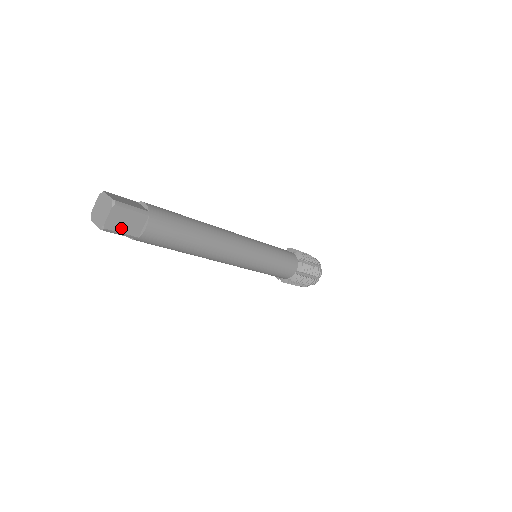
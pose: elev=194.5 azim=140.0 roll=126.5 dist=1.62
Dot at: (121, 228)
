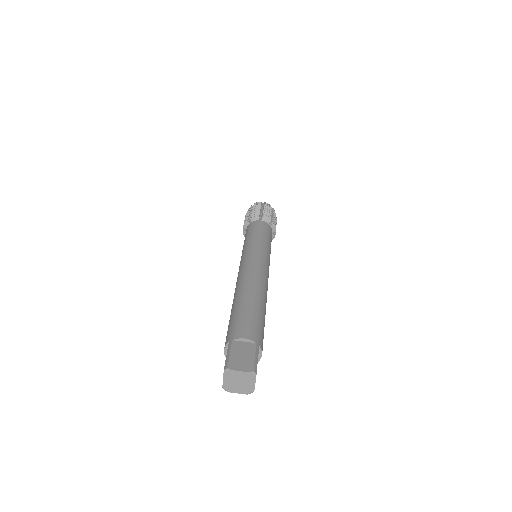
Dot at: occluded
